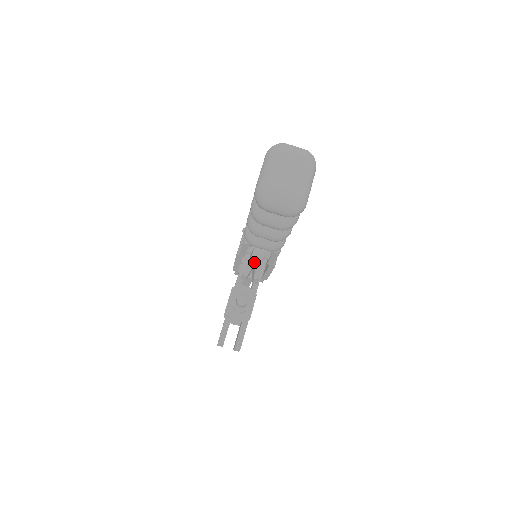
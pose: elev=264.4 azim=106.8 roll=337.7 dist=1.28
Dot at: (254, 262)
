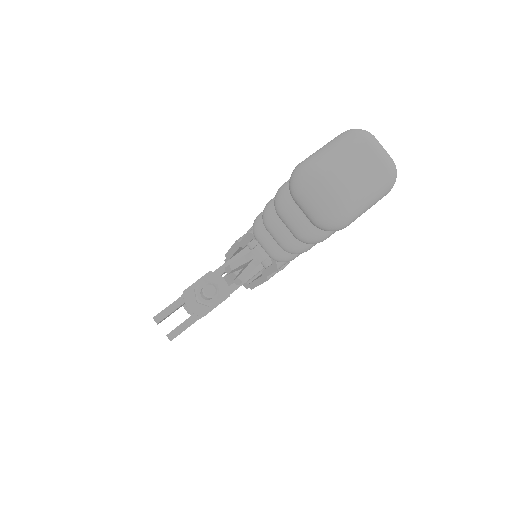
Dot at: (249, 260)
